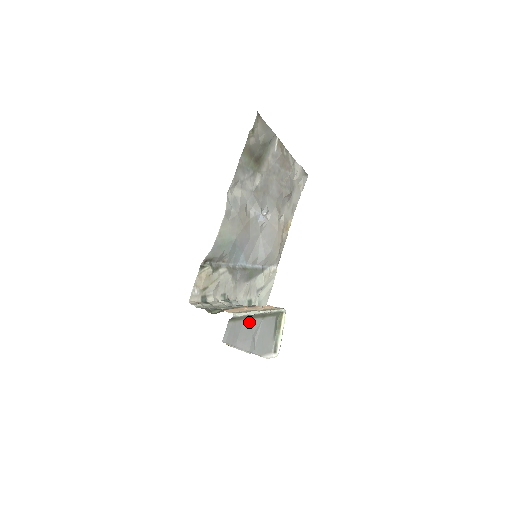
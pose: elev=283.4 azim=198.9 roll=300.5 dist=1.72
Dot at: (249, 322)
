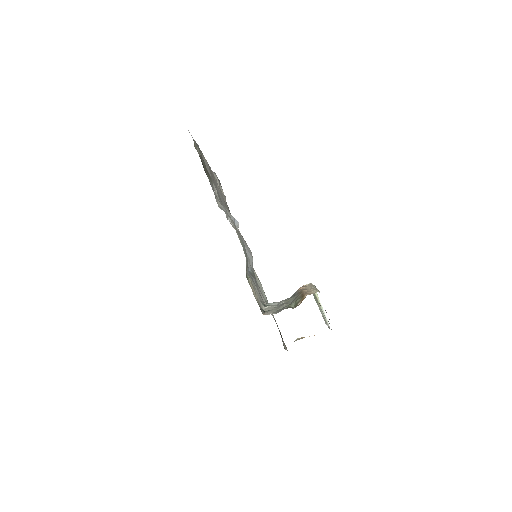
Dot at: occluded
